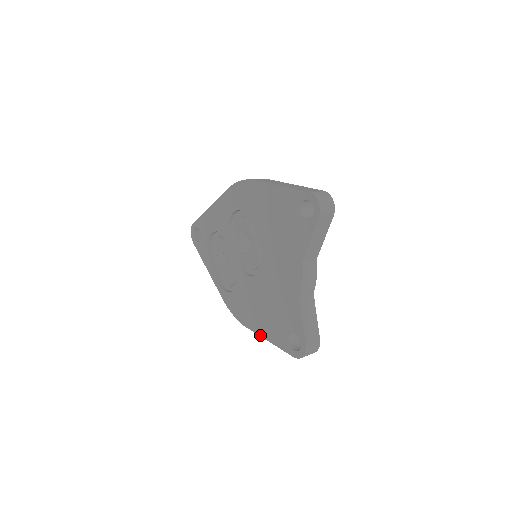
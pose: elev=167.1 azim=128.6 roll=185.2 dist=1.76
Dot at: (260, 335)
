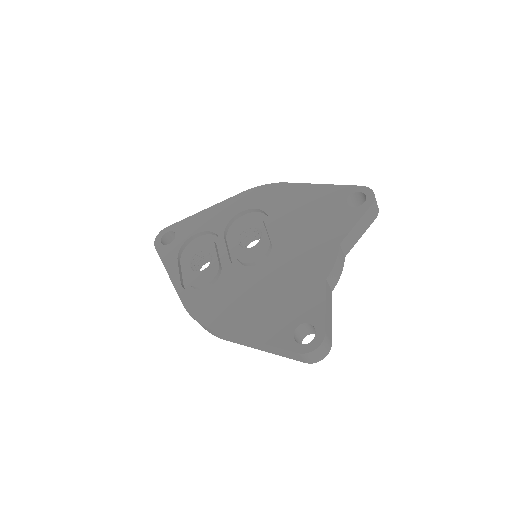
Dot at: (240, 335)
